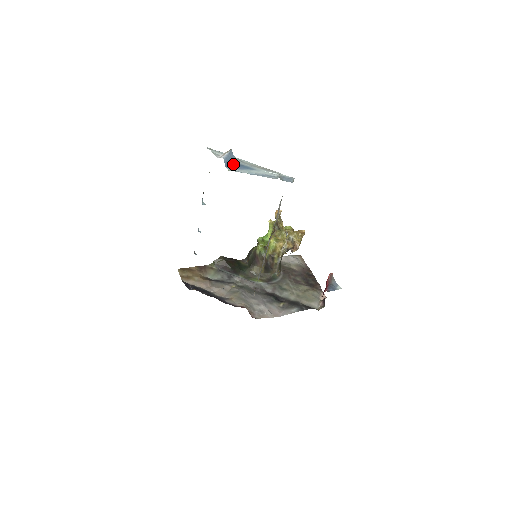
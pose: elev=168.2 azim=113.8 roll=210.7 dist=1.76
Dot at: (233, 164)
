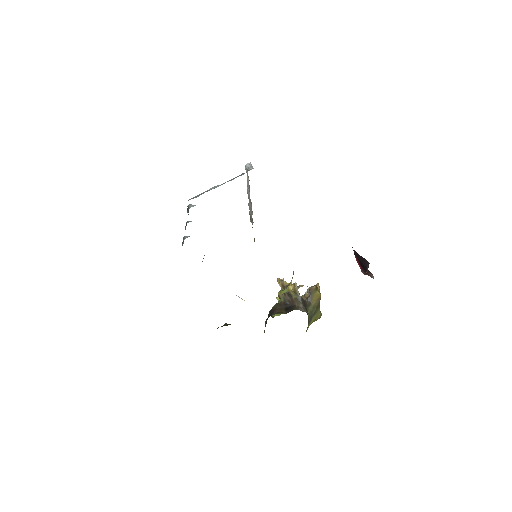
Dot at: occluded
